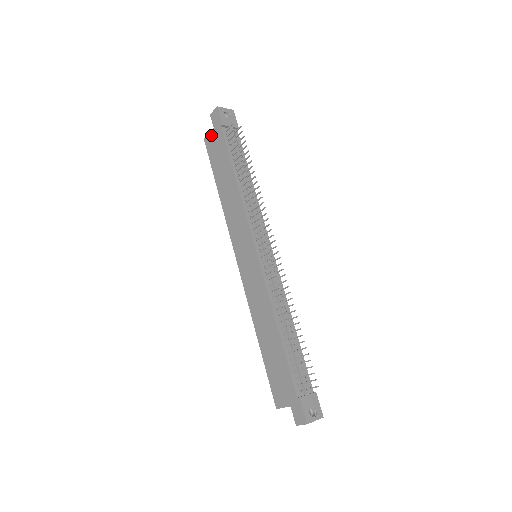
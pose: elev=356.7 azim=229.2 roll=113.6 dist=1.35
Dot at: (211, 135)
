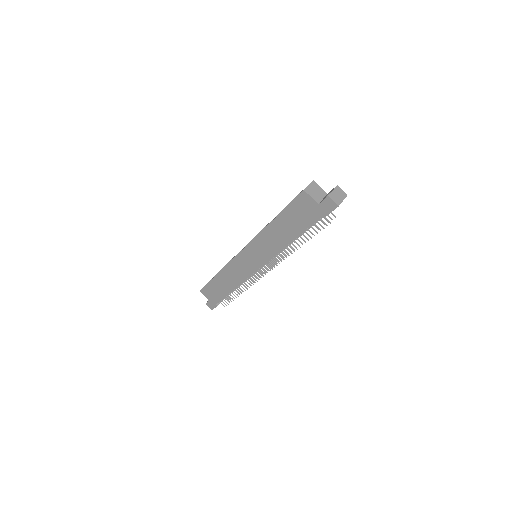
Dot at: (311, 202)
